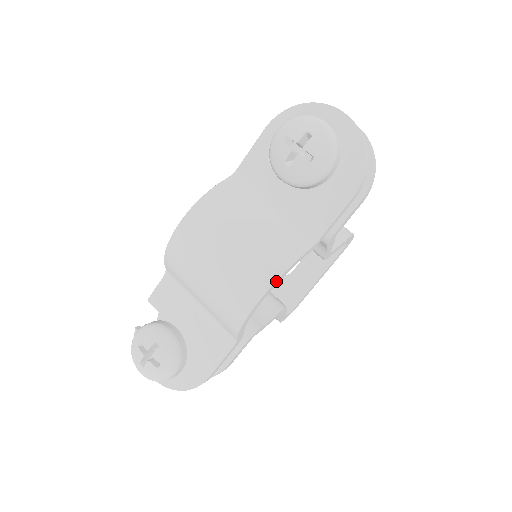
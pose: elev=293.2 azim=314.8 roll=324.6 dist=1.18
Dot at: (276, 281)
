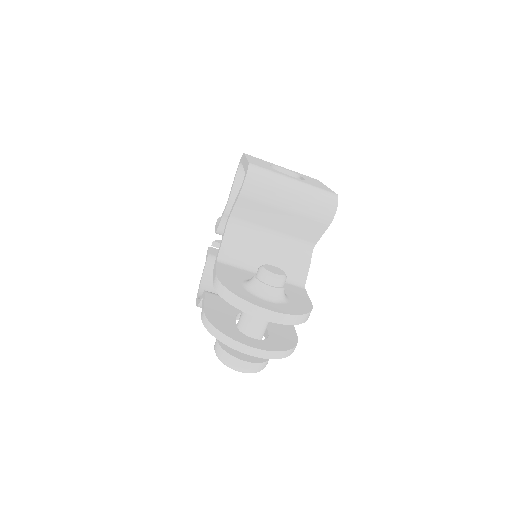
Dot at: occluded
